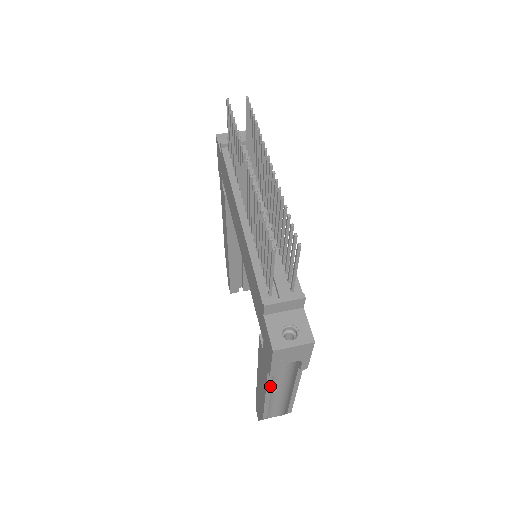
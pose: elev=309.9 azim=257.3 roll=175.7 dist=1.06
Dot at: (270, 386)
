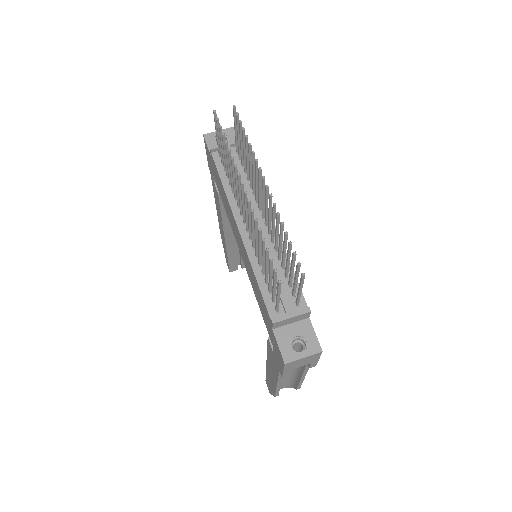
Dot at: (281, 379)
